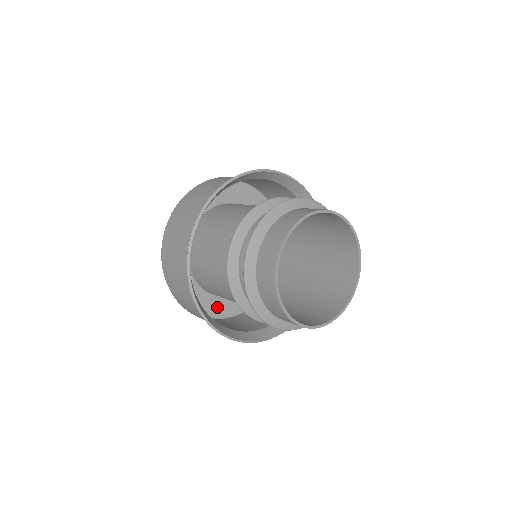
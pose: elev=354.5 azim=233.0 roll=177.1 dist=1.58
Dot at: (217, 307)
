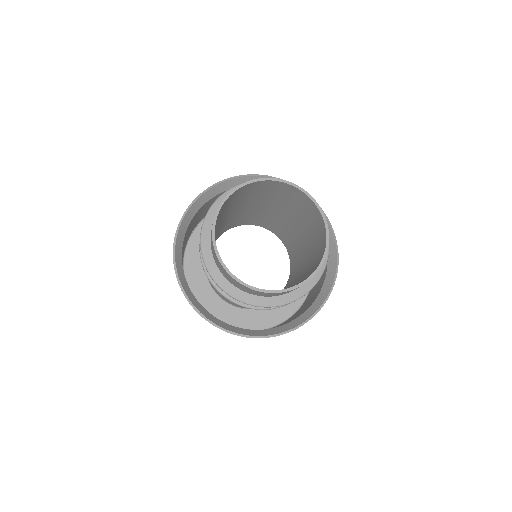
Dot at: (239, 319)
